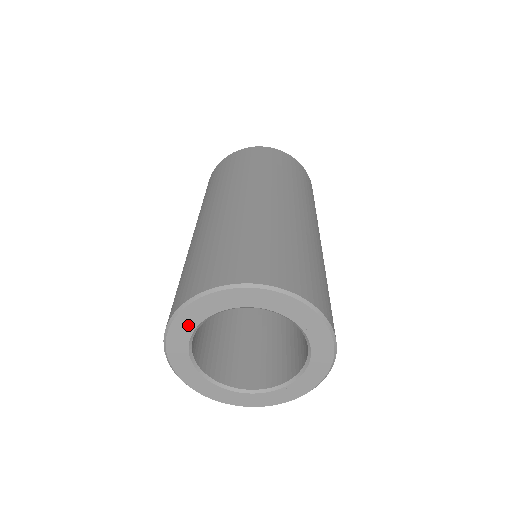
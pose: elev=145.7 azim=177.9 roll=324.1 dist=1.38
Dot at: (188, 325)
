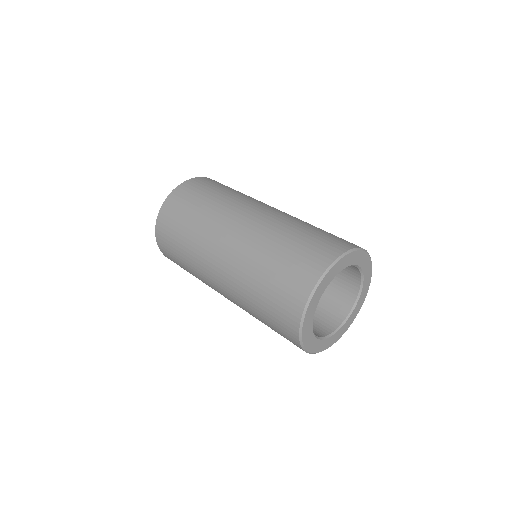
Dot at: (317, 298)
